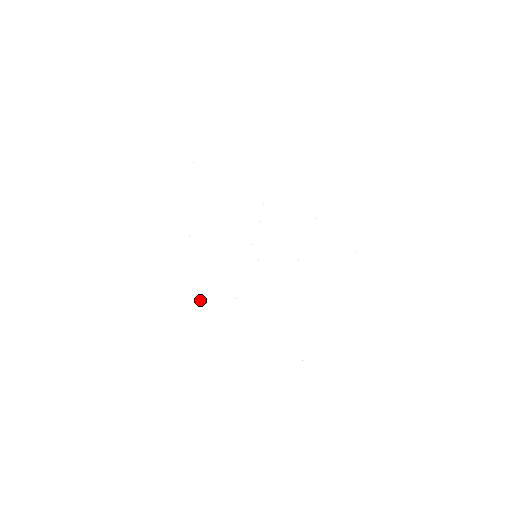
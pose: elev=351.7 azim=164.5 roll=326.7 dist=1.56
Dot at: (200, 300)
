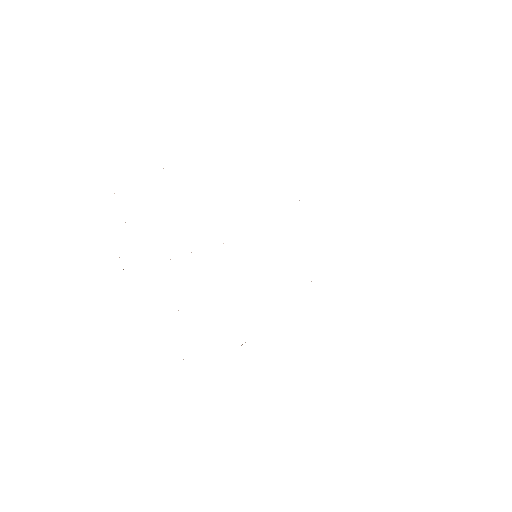
Dot at: occluded
